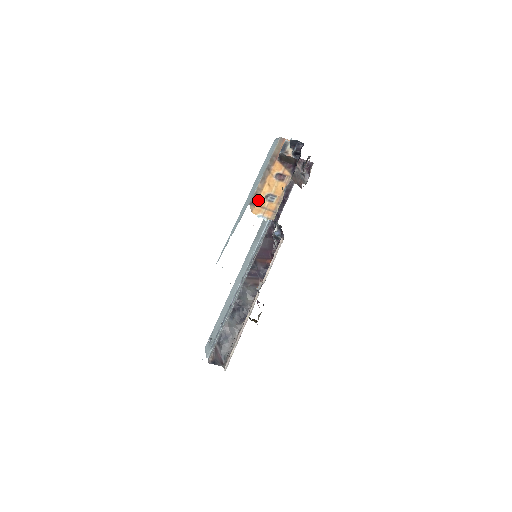
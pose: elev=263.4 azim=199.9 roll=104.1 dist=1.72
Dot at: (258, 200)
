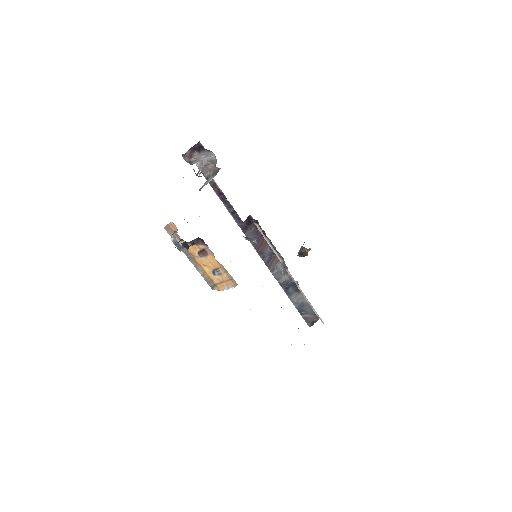
Dot at: (213, 281)
